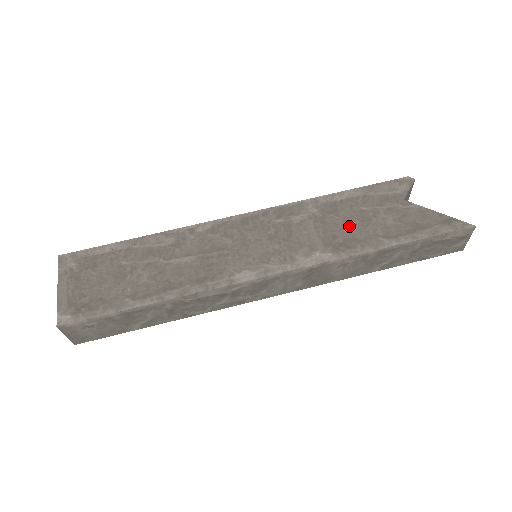
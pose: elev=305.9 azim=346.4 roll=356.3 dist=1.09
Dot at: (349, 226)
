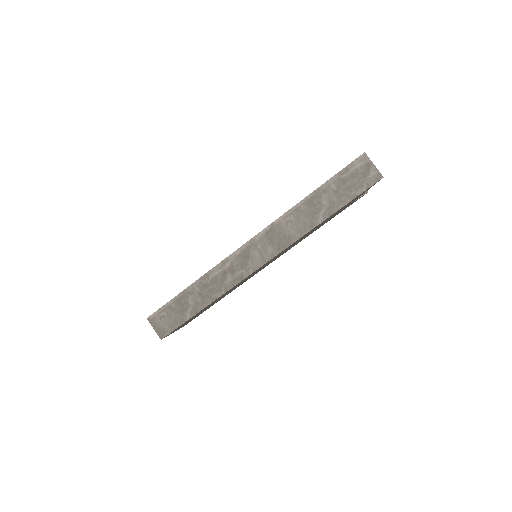
Dot at: occluded
